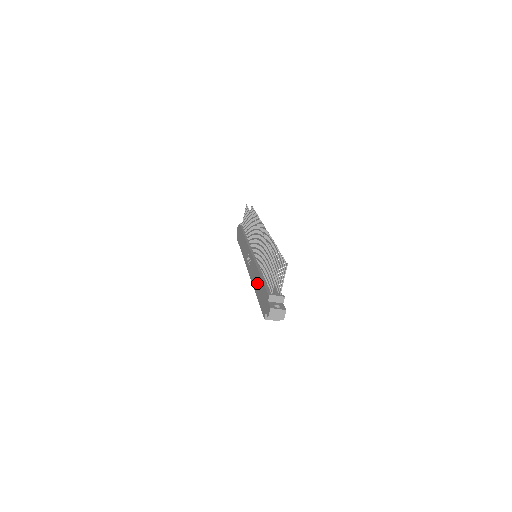
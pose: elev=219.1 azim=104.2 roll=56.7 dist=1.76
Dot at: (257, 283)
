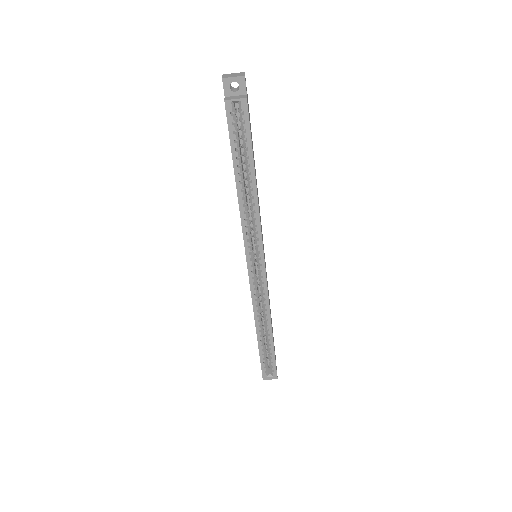
Dot at: occluded
